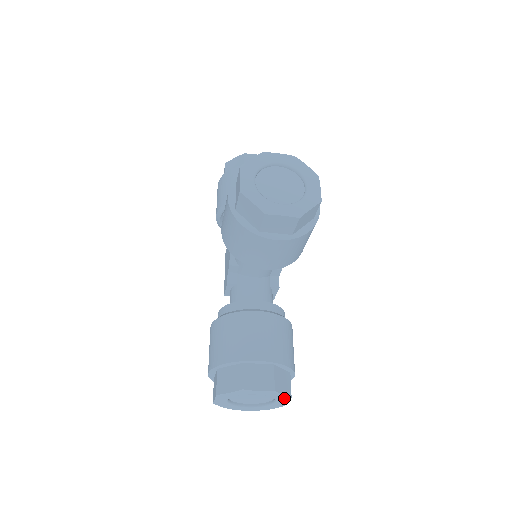
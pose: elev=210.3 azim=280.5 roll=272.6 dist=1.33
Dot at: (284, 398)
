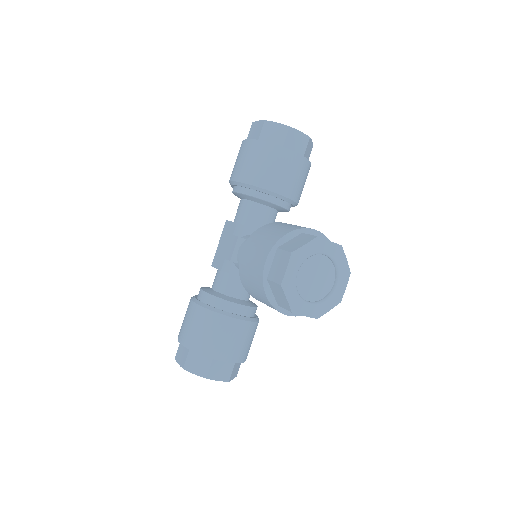
Dot at: occluded
